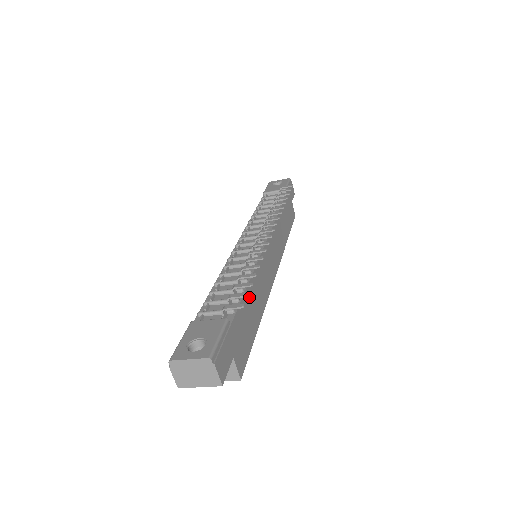
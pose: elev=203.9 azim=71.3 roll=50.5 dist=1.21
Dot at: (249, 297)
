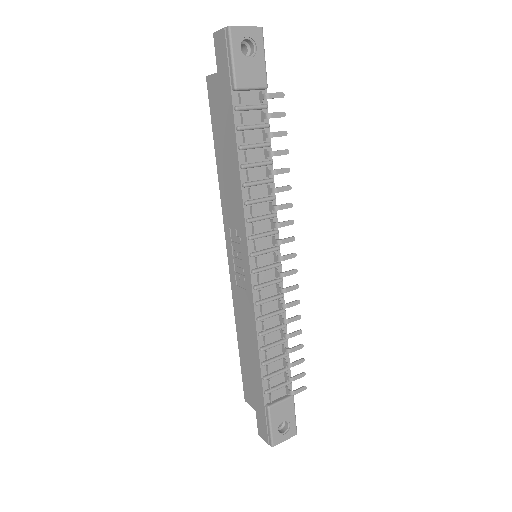
Dot at: occluded
